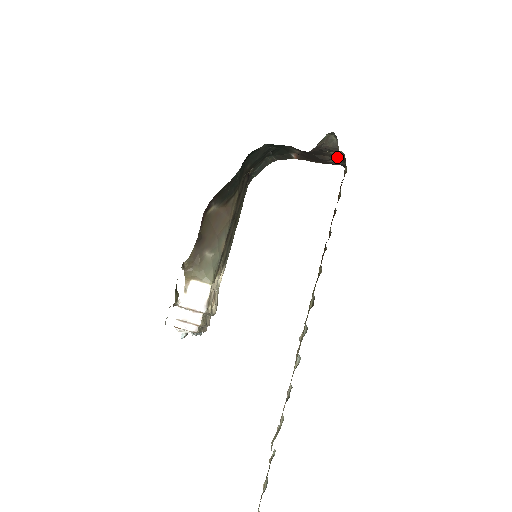
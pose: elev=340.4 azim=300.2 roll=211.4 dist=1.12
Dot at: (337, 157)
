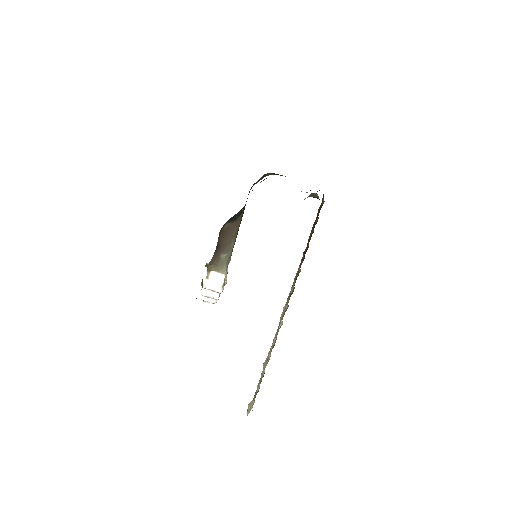
Dot at: occluded
